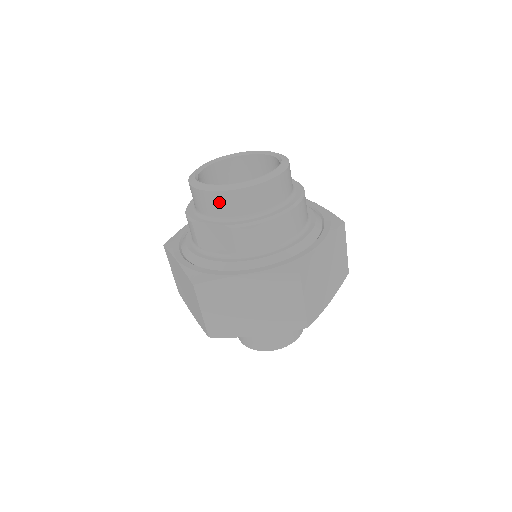
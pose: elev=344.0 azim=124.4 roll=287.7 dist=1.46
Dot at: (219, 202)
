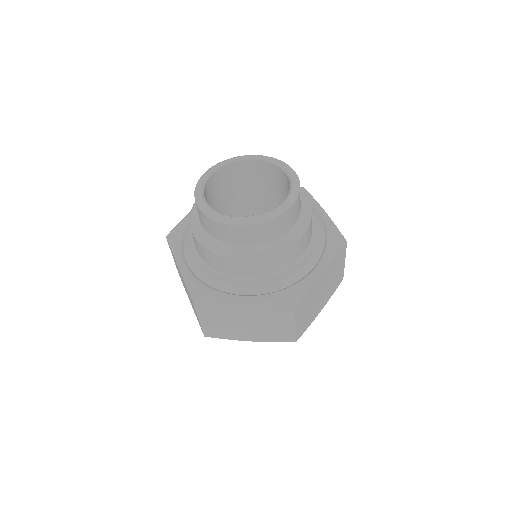
Dot at: (279, 225)
